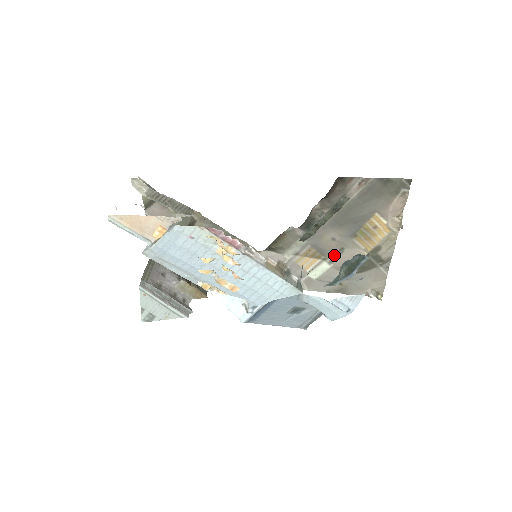
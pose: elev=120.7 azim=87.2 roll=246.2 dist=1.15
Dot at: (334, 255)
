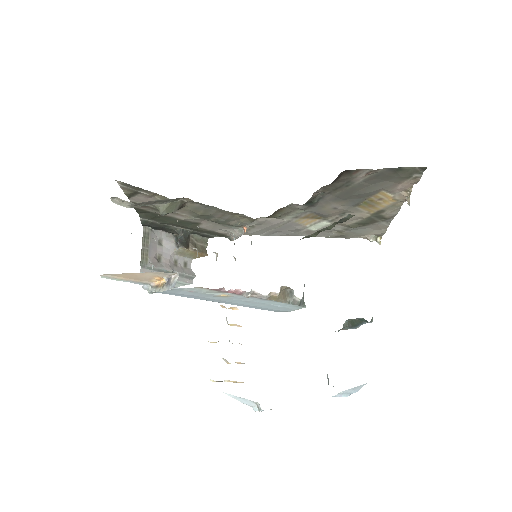
Dot at: (335, 217)
